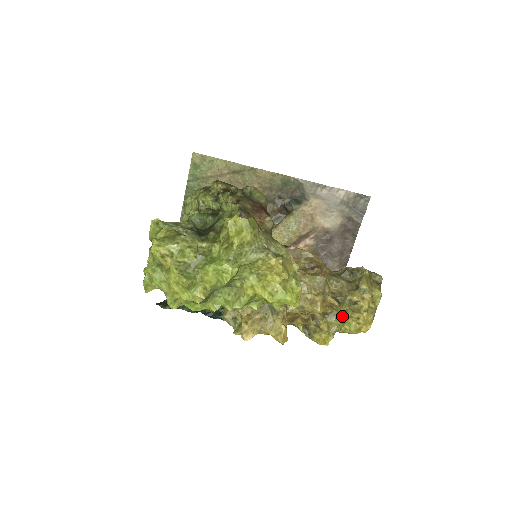
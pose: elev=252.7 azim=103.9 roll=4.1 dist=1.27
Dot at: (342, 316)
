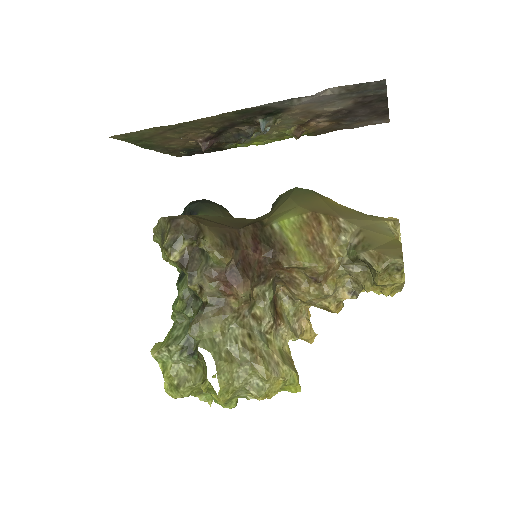
Dot at: occluded
